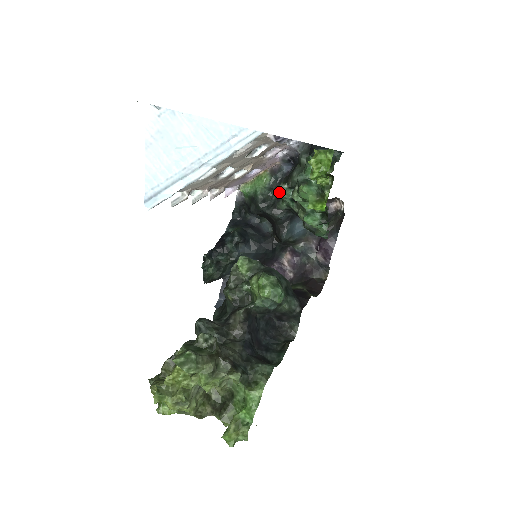
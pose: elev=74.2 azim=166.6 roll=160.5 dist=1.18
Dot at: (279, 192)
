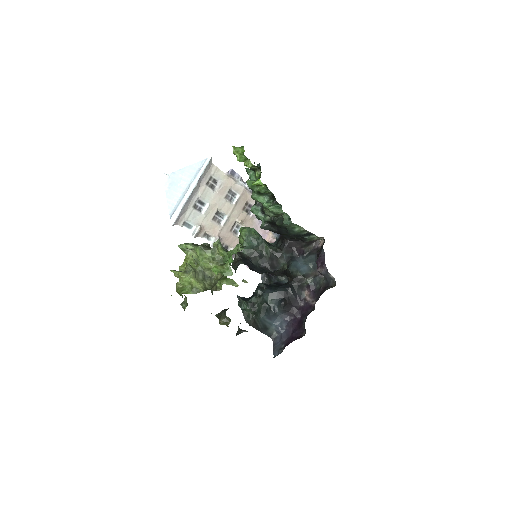
Dot at: (252, 210)
